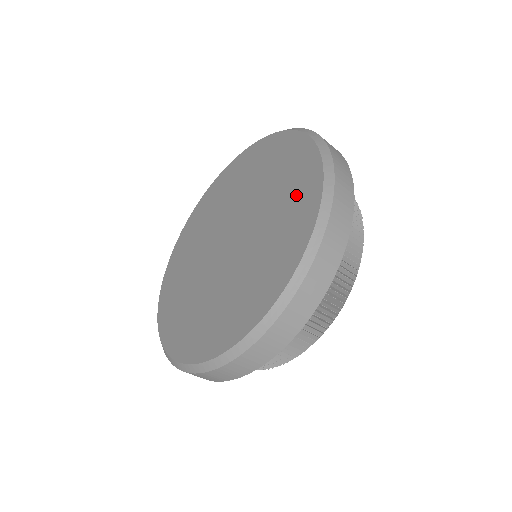
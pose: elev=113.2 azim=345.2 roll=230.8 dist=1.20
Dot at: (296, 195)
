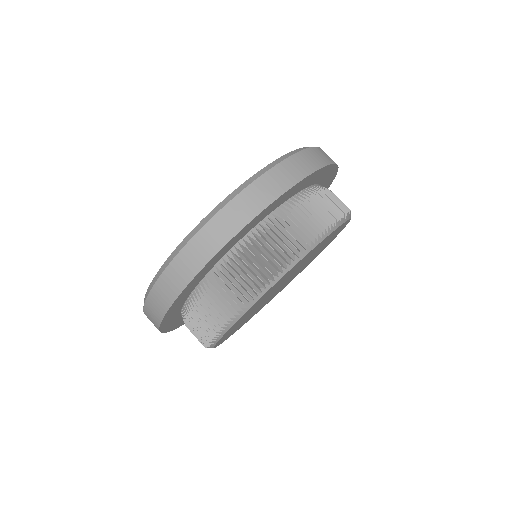
Dot at: occluded
